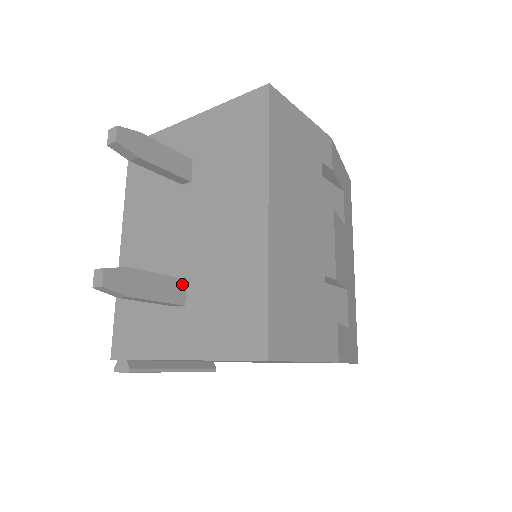
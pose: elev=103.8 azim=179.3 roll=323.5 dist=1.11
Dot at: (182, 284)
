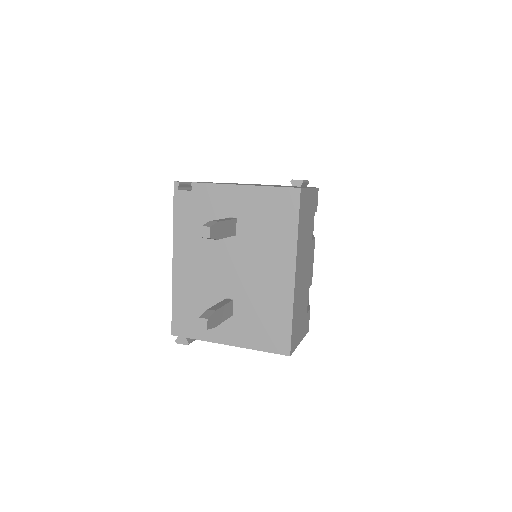
Dot at: (232, 304)
